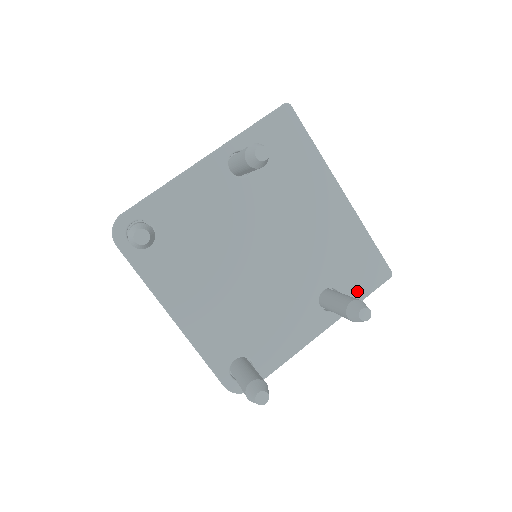
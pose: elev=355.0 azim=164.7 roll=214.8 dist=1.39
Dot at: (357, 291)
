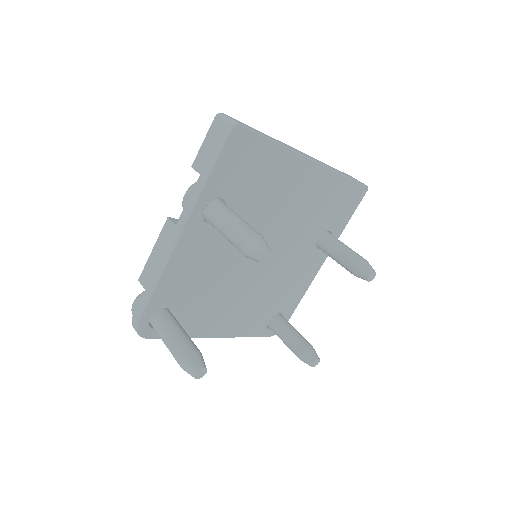
Dot at: (343, 220)
